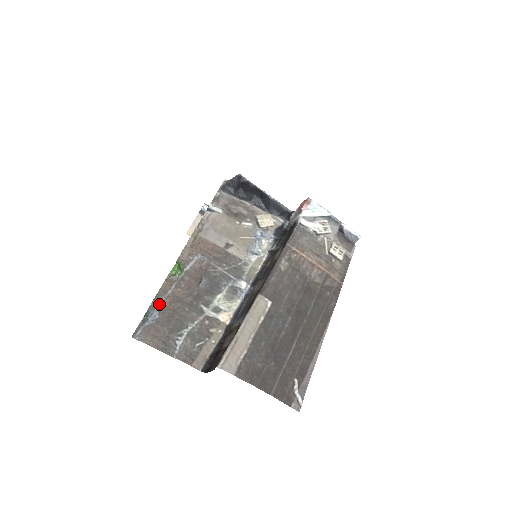
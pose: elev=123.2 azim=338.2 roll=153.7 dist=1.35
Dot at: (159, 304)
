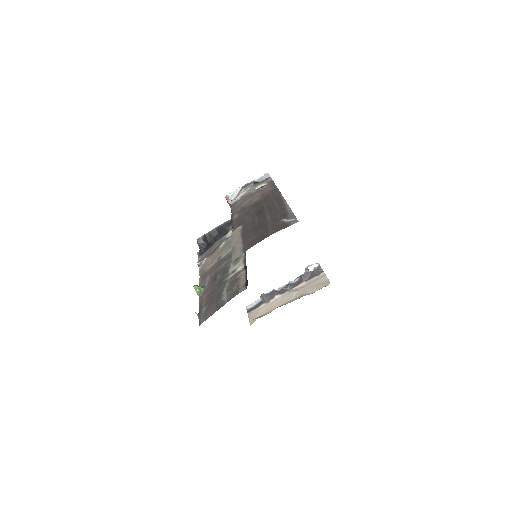
Dot at: (203, 305)
